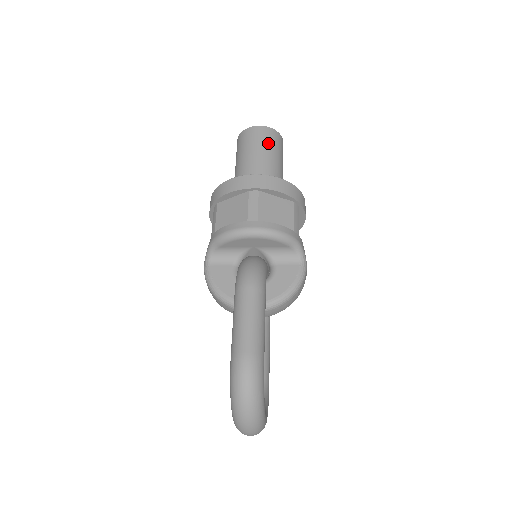
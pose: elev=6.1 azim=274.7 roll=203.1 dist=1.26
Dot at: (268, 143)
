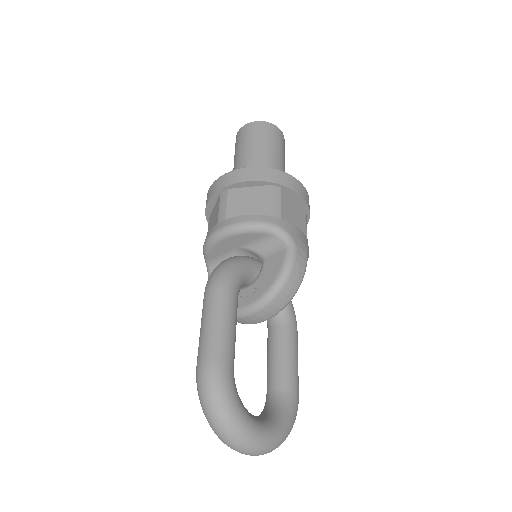
Dot at: (253, 137)
